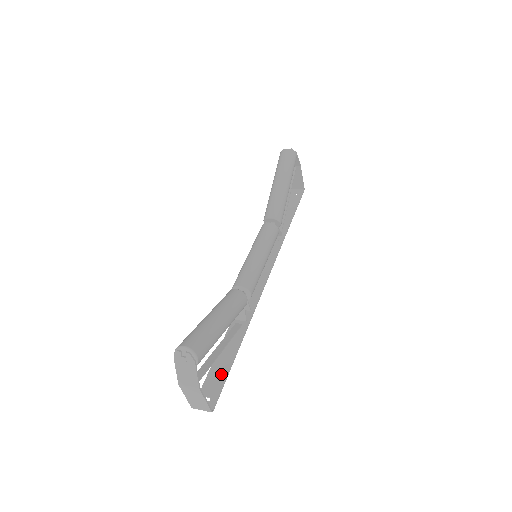
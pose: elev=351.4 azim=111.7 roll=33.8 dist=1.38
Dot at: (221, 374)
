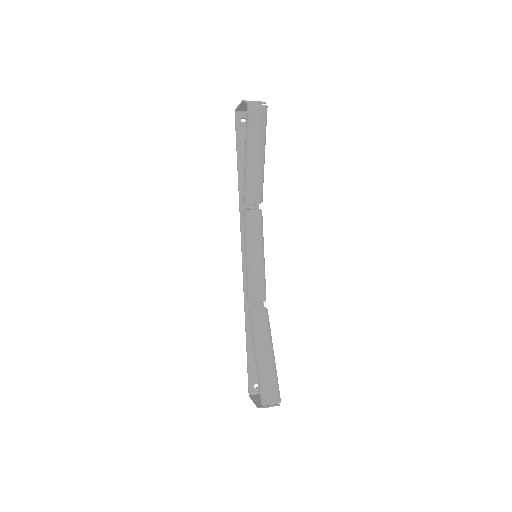
Dot at: occluded
